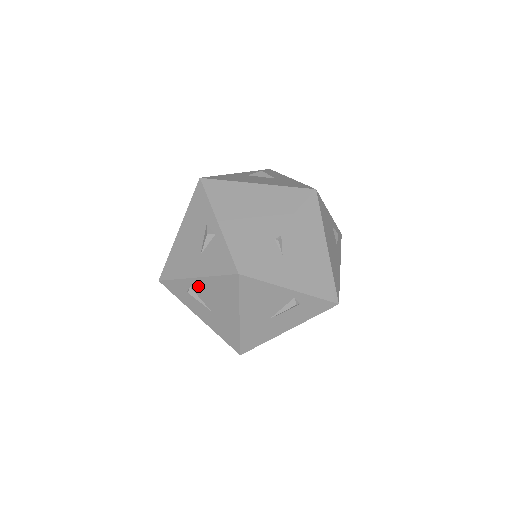
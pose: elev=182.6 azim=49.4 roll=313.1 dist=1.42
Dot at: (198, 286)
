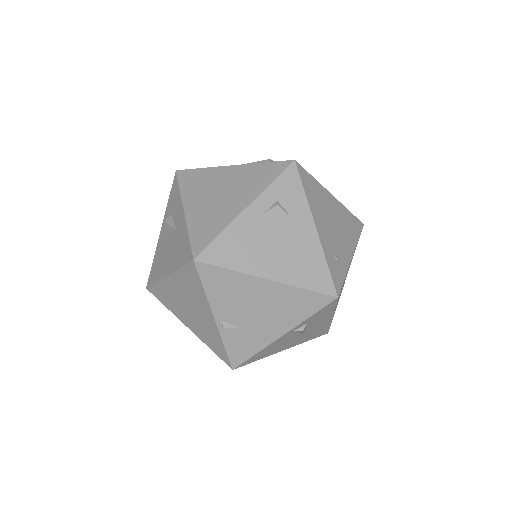
Dot at: occluded
